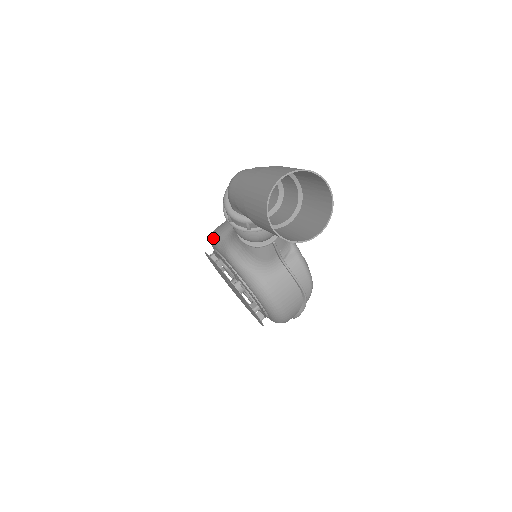
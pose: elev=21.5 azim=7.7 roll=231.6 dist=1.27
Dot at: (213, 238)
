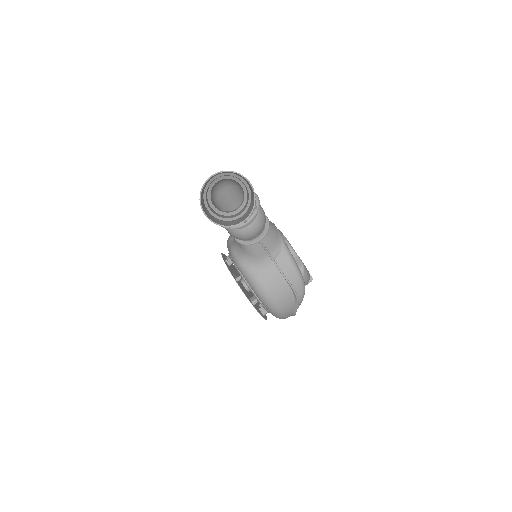
Dot at: (227, 241)
